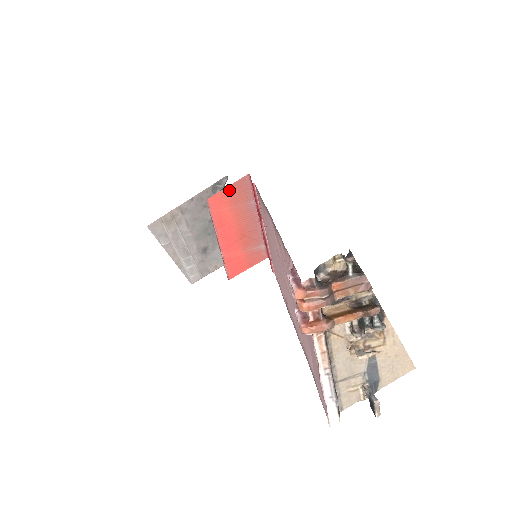
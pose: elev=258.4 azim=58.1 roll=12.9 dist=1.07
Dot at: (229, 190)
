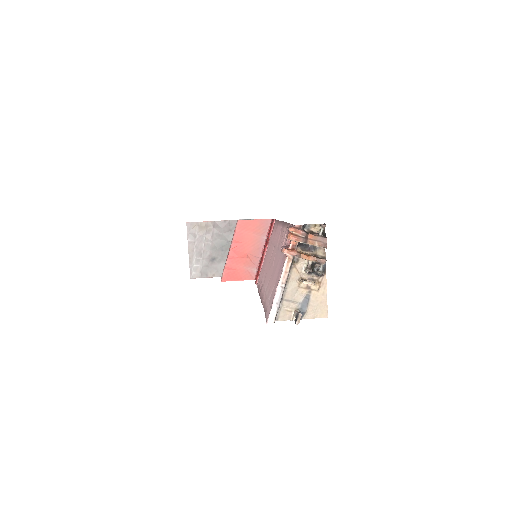
Dot at: (255, 222)
